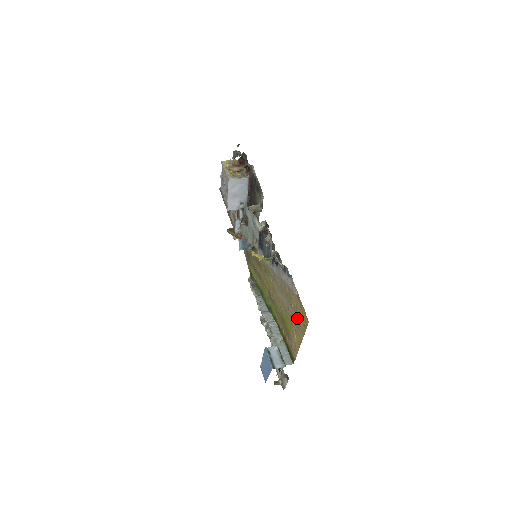
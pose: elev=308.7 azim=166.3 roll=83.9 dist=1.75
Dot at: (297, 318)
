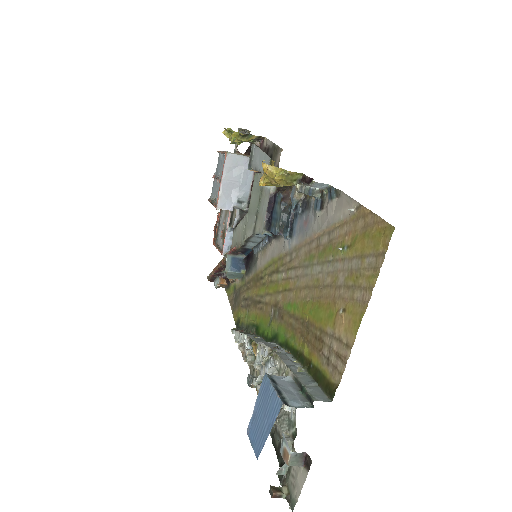
Dot at: (352, 265)
